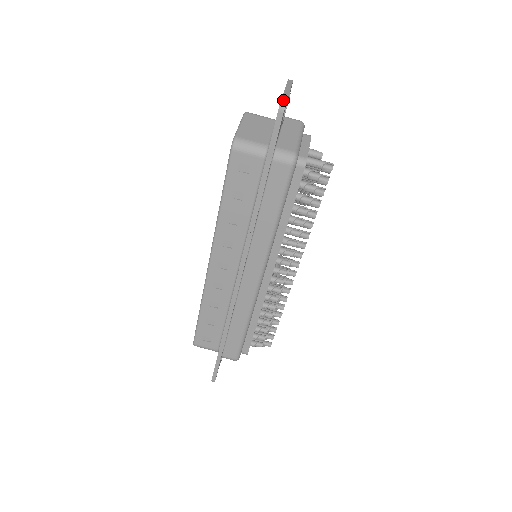
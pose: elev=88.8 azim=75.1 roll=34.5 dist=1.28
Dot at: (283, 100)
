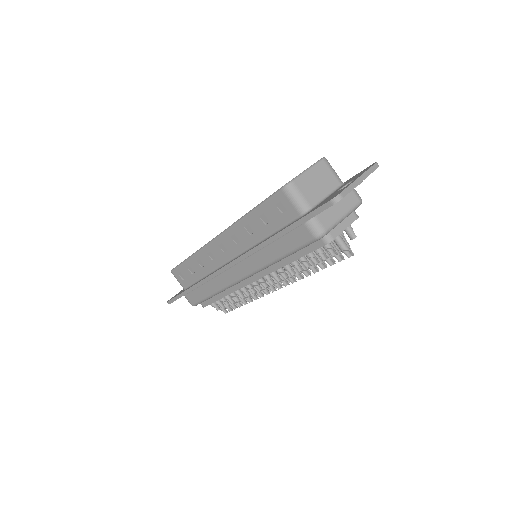
Dot at: (342, 194)
